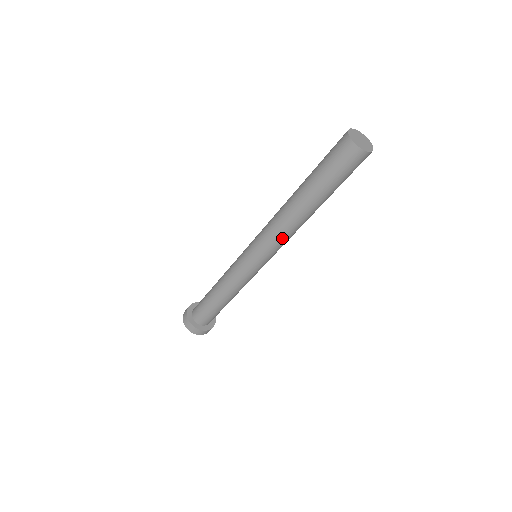
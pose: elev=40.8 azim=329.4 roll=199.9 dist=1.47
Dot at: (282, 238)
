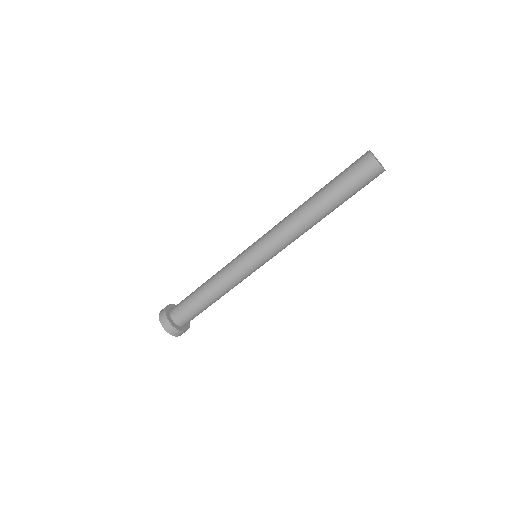
Dot at: (293, 239)
